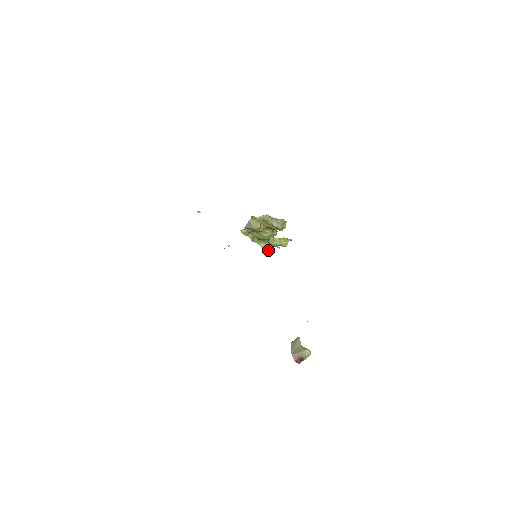
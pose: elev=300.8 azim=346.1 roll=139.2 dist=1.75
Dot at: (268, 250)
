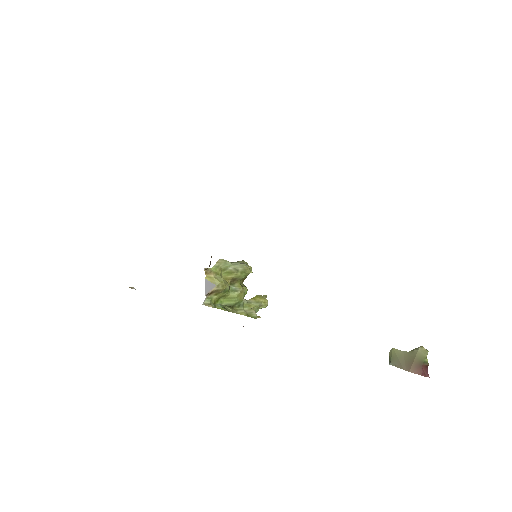
Dot at: (252, 314)
